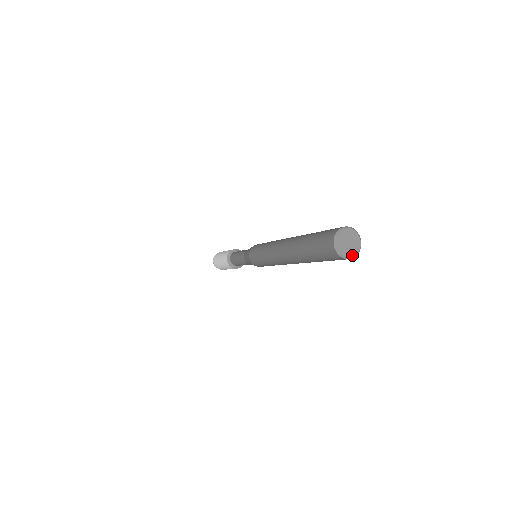
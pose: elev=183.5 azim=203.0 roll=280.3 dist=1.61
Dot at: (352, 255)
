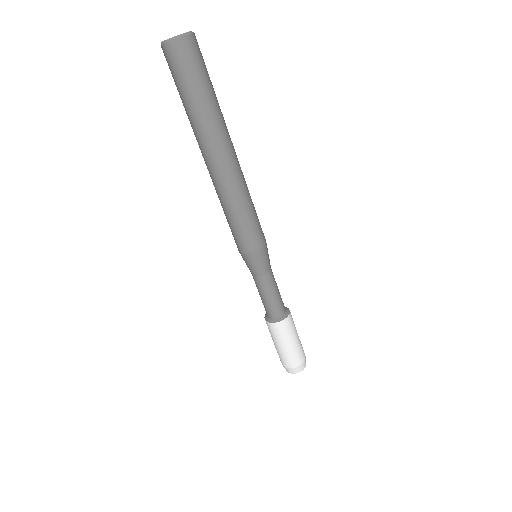
Dot at: (168, 39)
